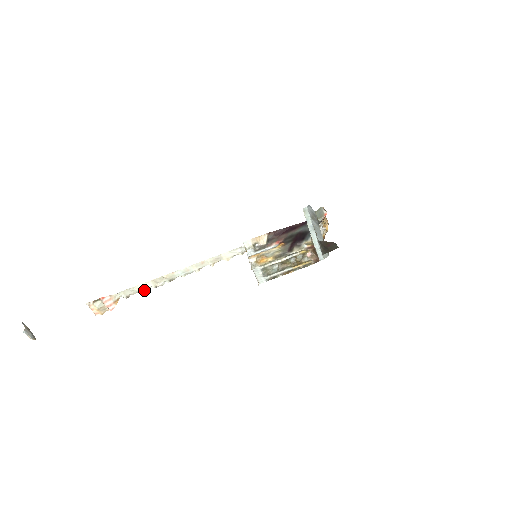
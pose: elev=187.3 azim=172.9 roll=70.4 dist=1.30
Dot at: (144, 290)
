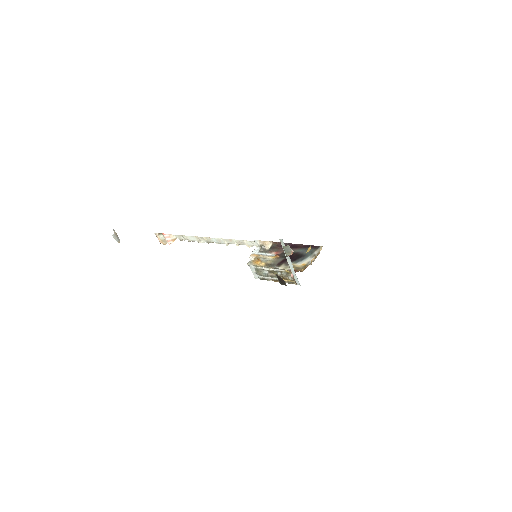
Dot at: (192, 241)
